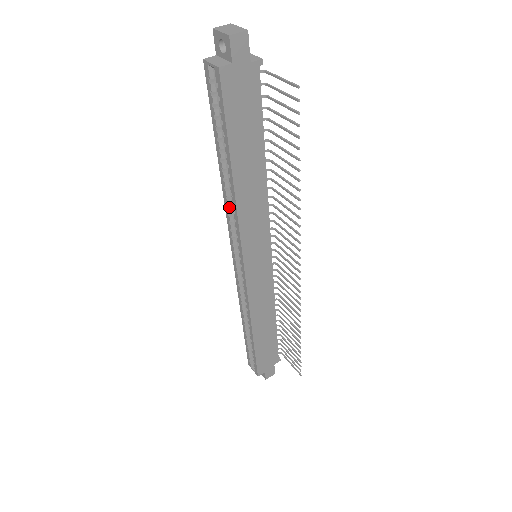
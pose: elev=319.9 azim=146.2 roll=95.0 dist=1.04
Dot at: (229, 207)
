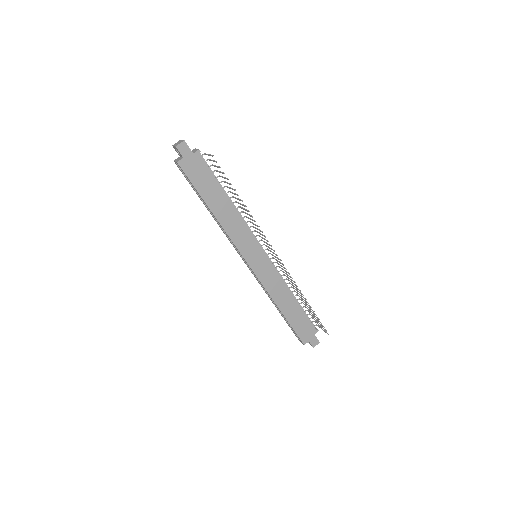
Dot at: occluded
